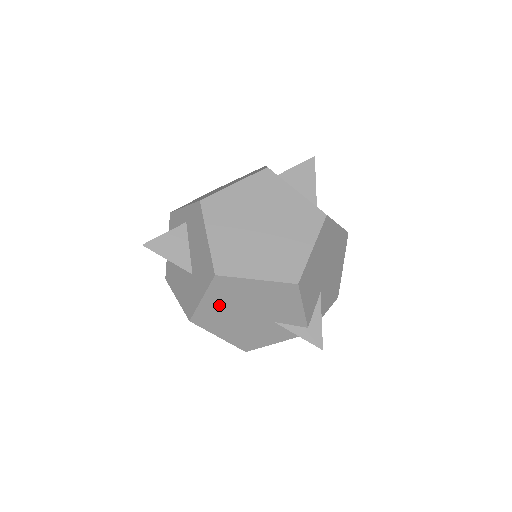
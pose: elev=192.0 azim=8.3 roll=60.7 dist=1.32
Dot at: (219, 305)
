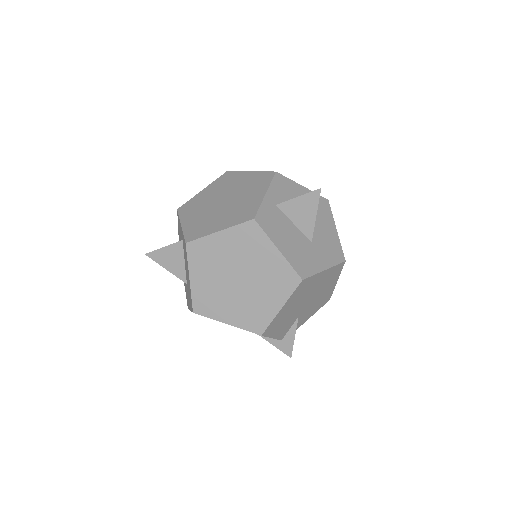
Dot at: occluded
